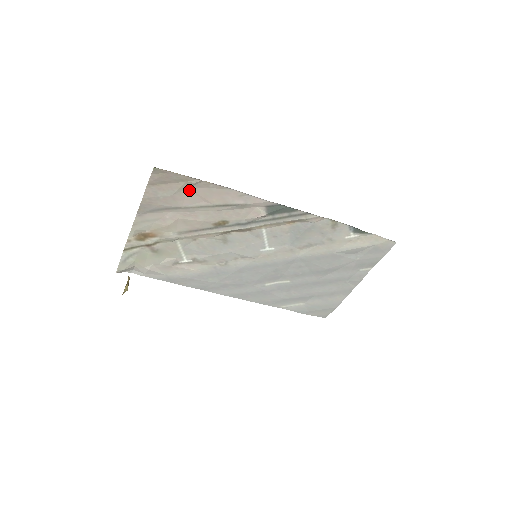
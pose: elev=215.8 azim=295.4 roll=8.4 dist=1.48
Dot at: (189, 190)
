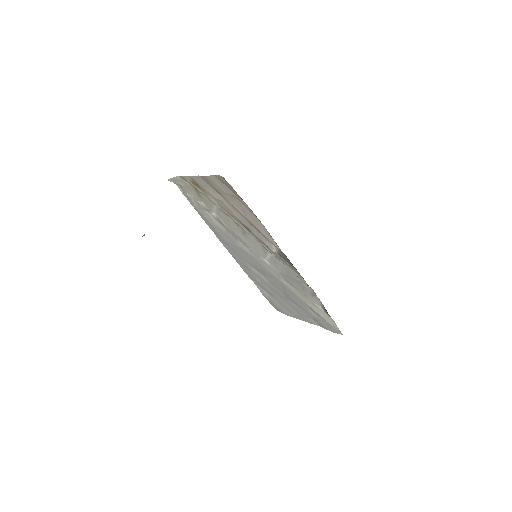
Dot at: (238, 201)
